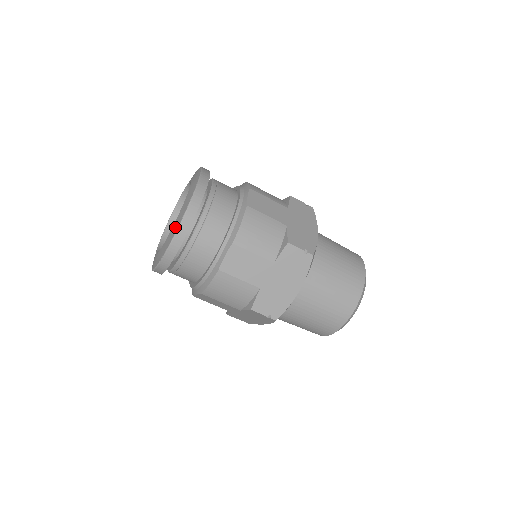
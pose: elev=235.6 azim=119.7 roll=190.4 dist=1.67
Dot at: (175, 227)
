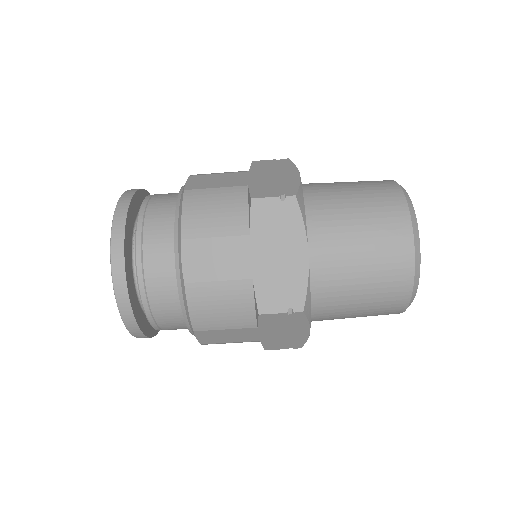
Dot at: occluded
